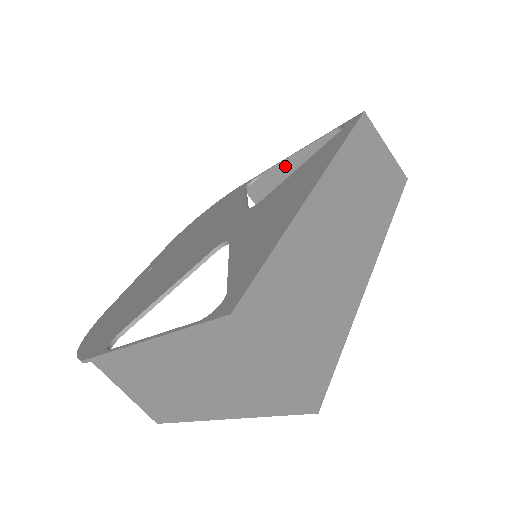
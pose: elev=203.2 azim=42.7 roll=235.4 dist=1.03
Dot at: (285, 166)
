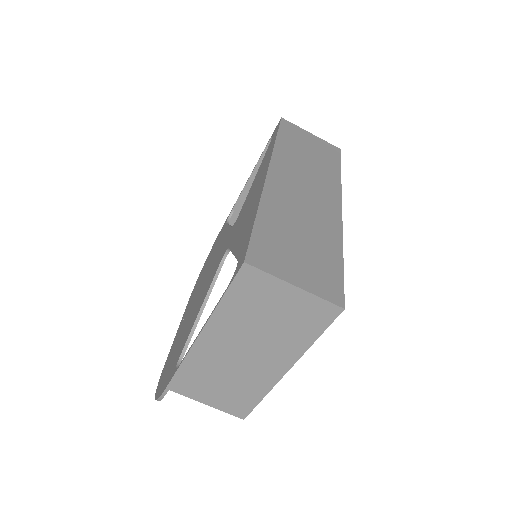
Dot at: (248, 190)
